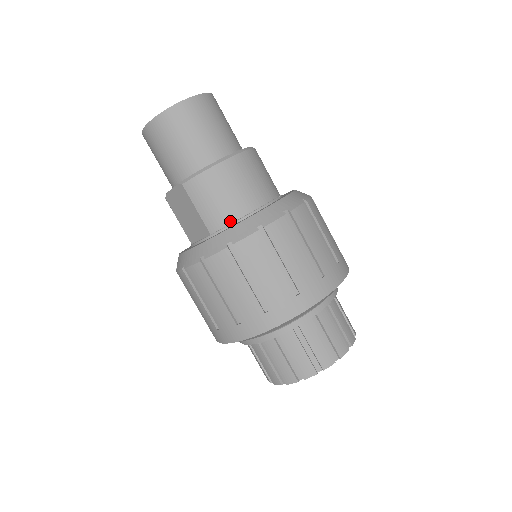
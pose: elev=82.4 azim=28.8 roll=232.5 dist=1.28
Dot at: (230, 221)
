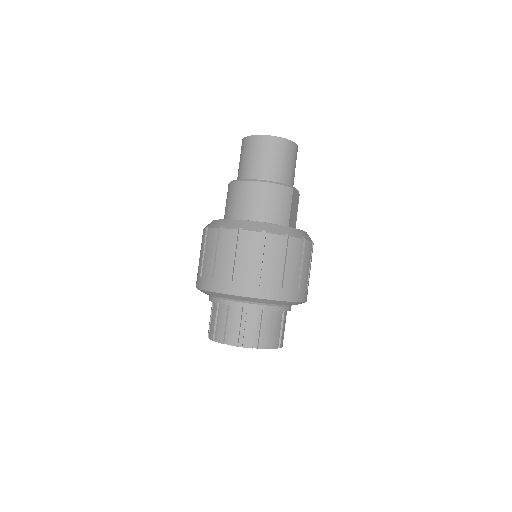
Dot at: (229, 218)
